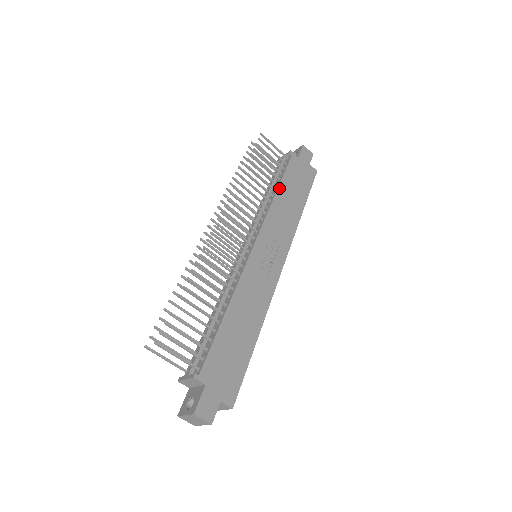
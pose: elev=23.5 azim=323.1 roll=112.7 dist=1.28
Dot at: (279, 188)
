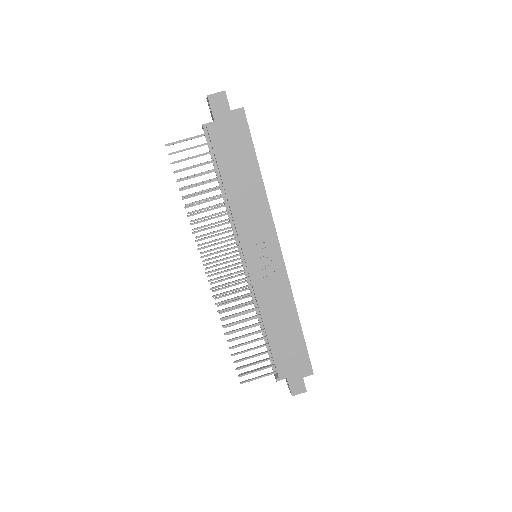
Dot at: (225, 185)
